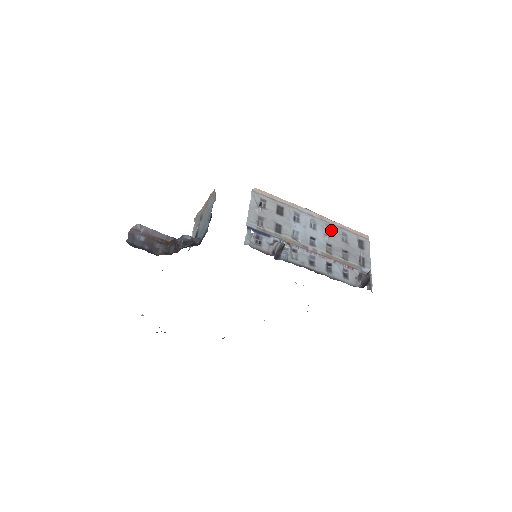
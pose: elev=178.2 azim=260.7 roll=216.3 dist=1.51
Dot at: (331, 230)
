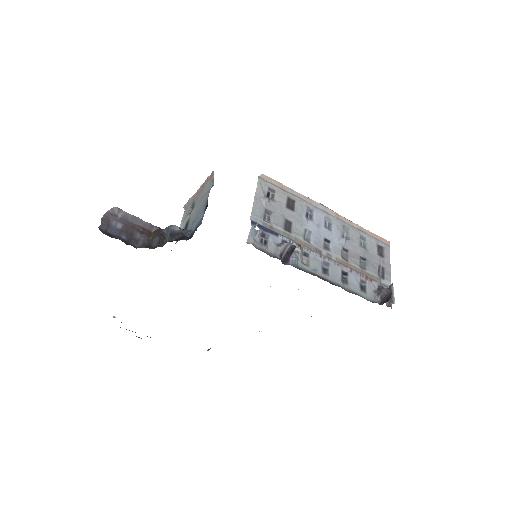
Dot at: (348, 232)
